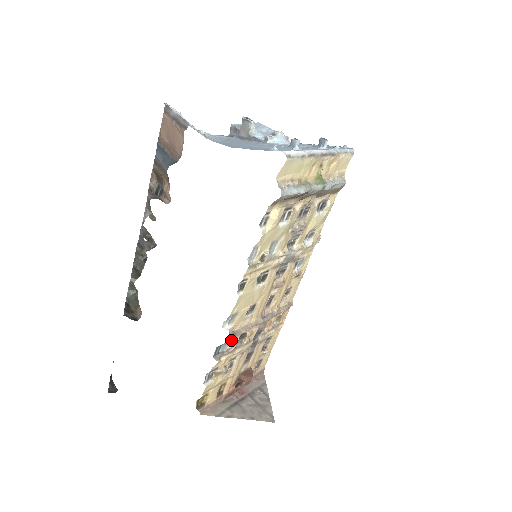
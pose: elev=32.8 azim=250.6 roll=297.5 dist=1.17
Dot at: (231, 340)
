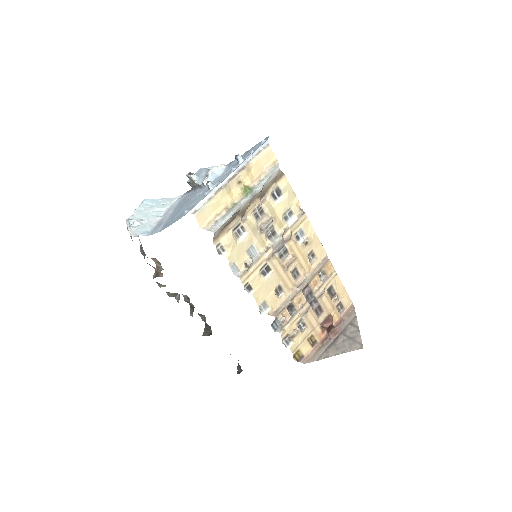
Dot at: (280, 315)
